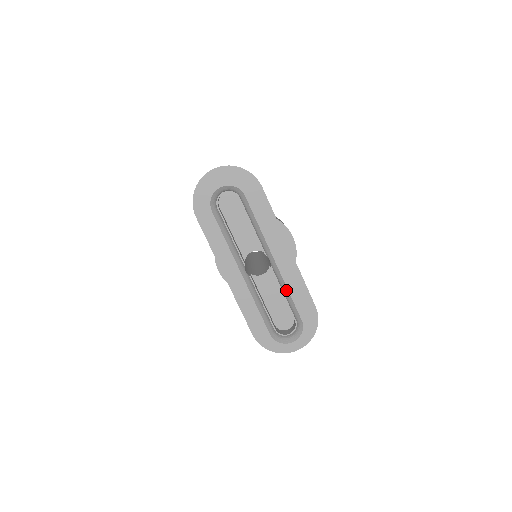
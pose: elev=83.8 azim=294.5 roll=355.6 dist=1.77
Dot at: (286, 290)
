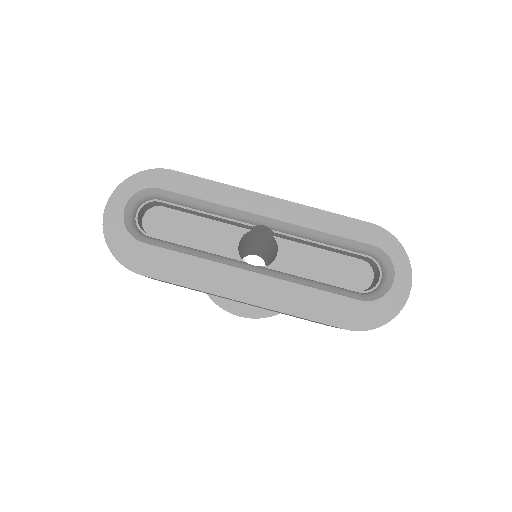
Dot at: (317, 234)
